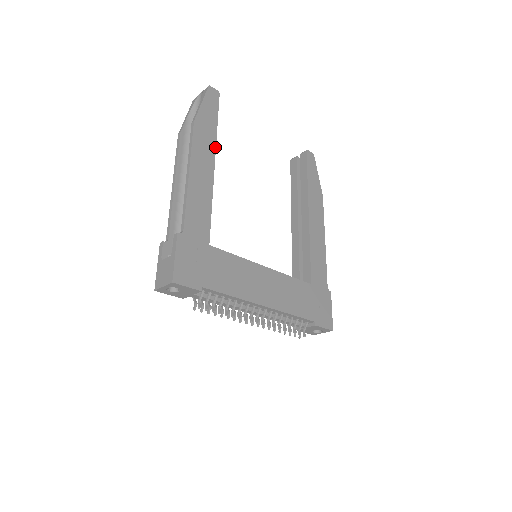
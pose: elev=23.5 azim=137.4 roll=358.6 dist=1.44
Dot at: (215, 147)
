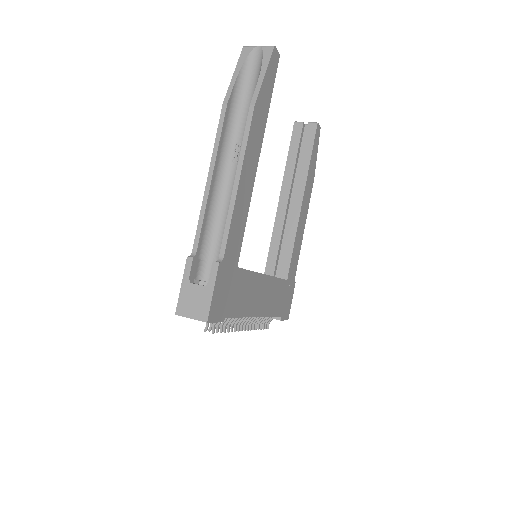
Dot at: occluded
